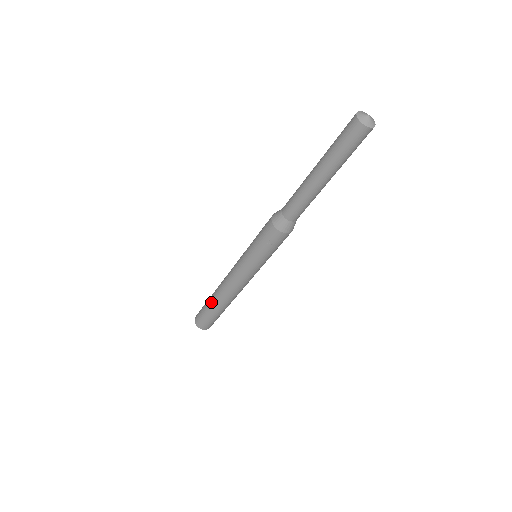
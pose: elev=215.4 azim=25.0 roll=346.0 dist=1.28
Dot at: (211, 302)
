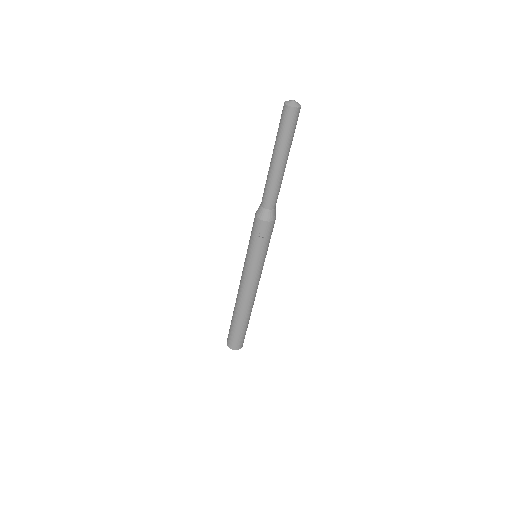
Dot at: (234, 317)
